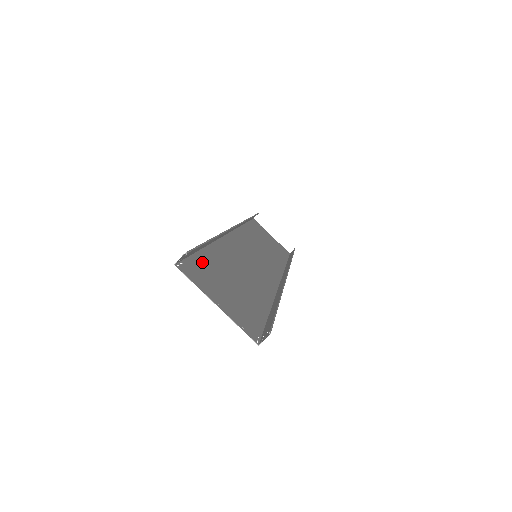
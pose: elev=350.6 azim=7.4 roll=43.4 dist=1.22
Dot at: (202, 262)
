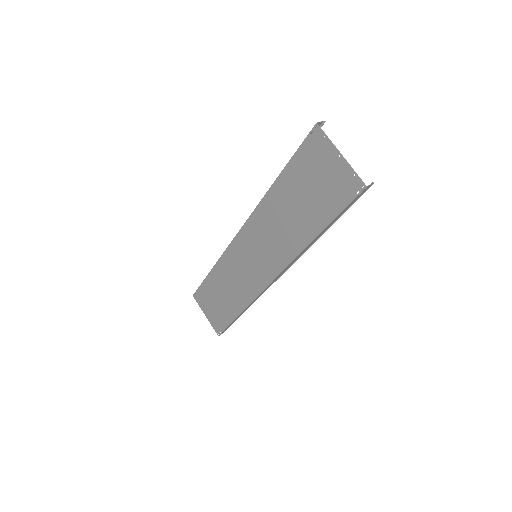
Dot at: (298, 162)
